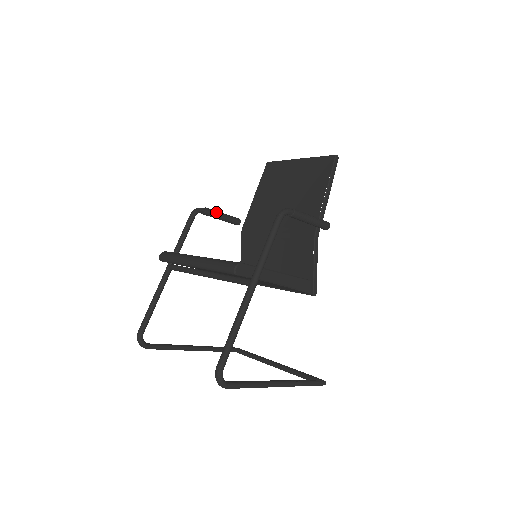
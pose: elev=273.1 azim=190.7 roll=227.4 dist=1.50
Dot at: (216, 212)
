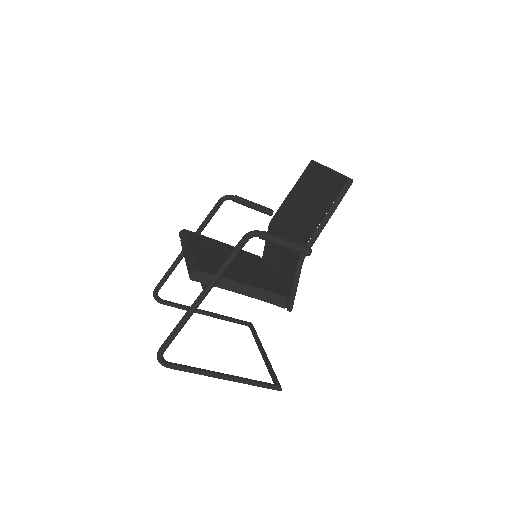
Dot at: (246, 201)
